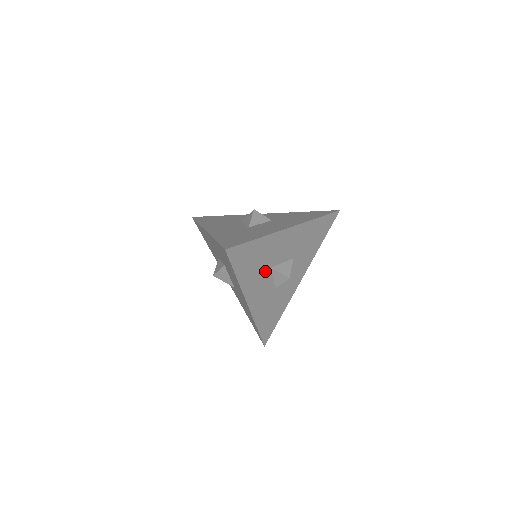
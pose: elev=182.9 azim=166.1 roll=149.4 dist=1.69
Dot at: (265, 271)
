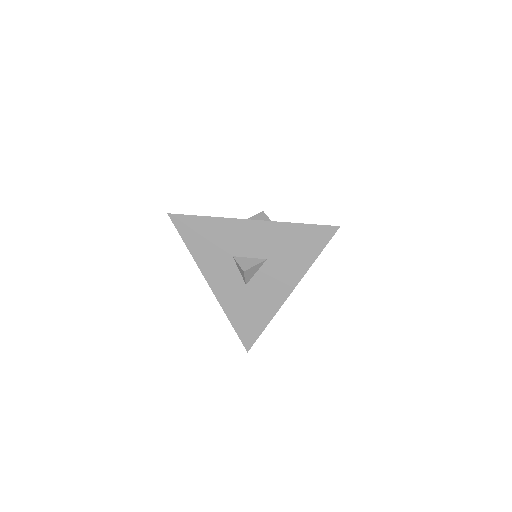
Dot at: (225, 257)
